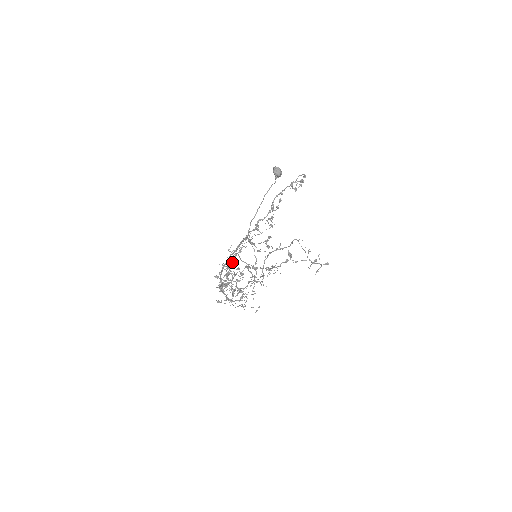
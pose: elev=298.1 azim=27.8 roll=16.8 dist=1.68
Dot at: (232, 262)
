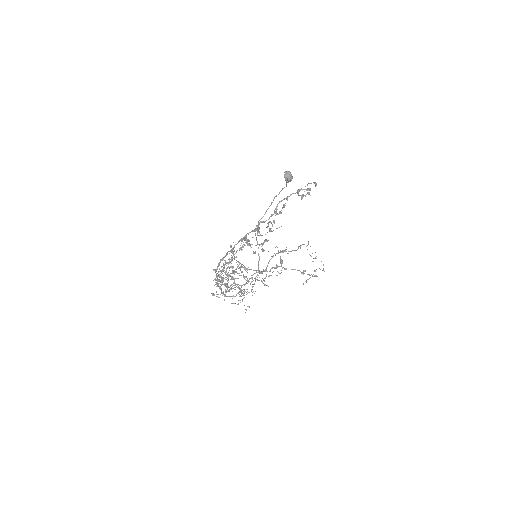
Dot at: (232, 258)
